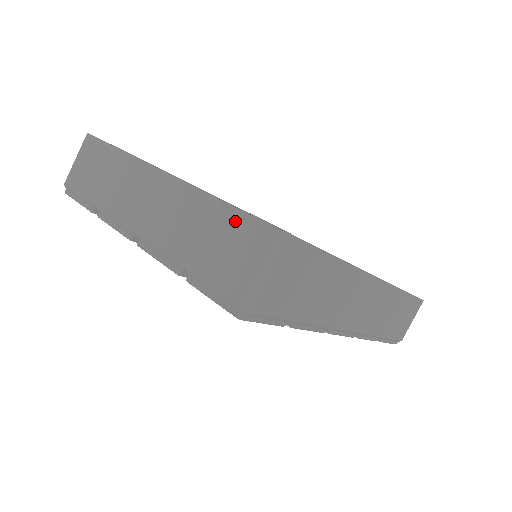
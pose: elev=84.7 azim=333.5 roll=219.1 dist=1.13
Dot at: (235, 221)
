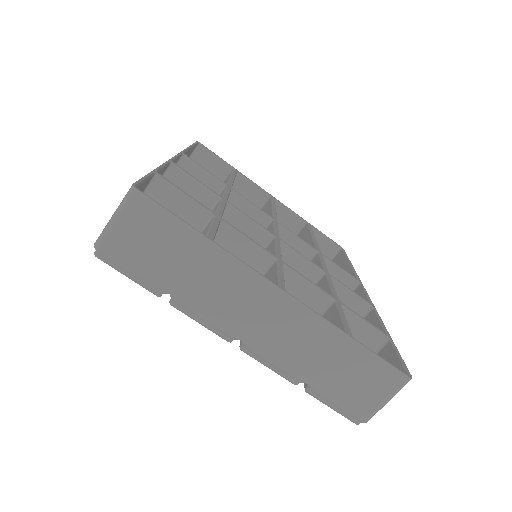
Dot at: (369, 362)
